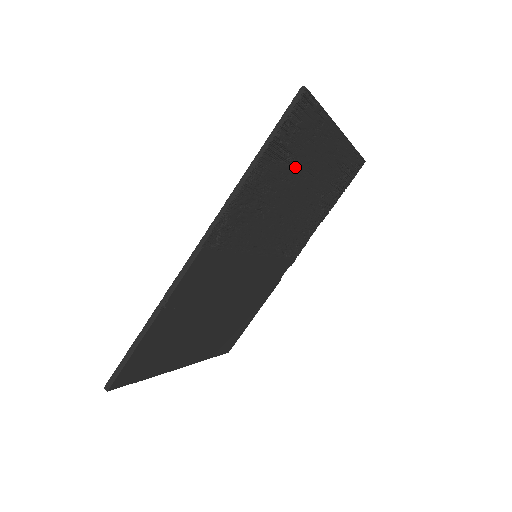
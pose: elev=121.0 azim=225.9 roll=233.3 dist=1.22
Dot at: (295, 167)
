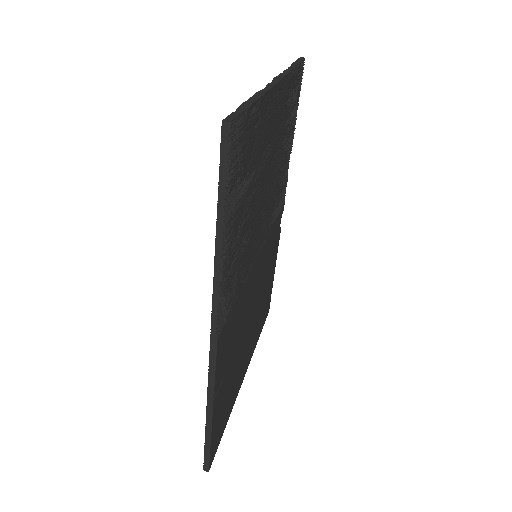
Dot at: (254, 175)
